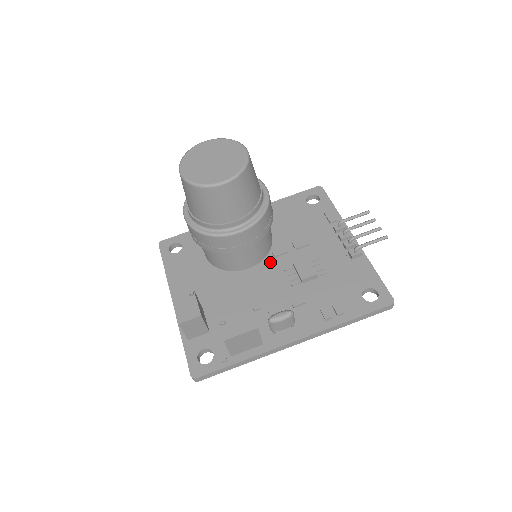
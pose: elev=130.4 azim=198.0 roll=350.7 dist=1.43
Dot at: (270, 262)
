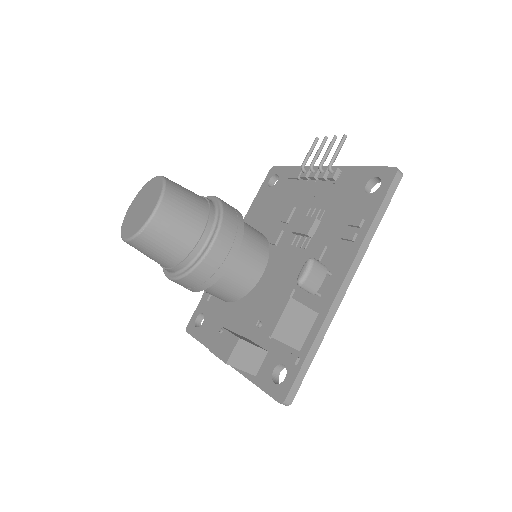
Dot at: (275, 252)
